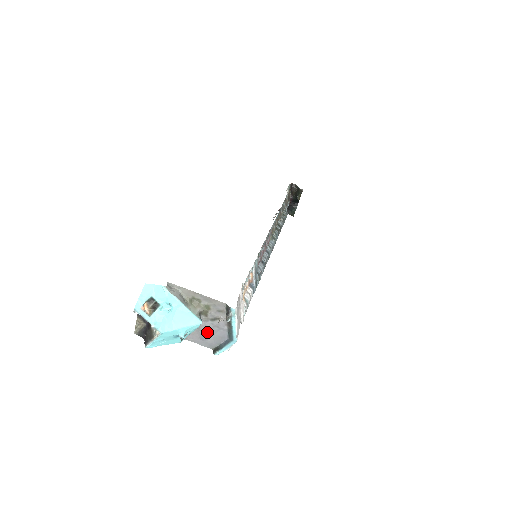
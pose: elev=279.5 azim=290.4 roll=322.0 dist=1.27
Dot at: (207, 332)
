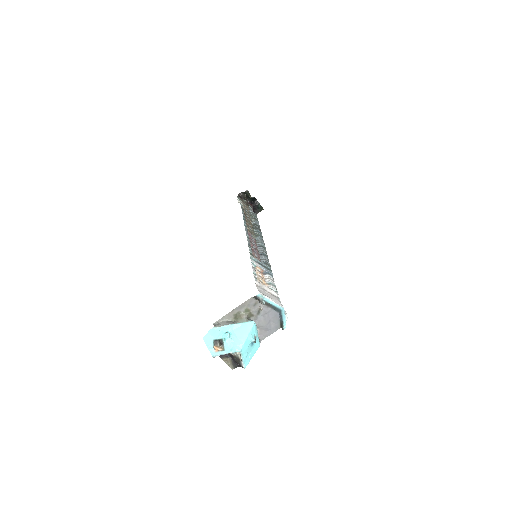
Dot at: (265, 323)
